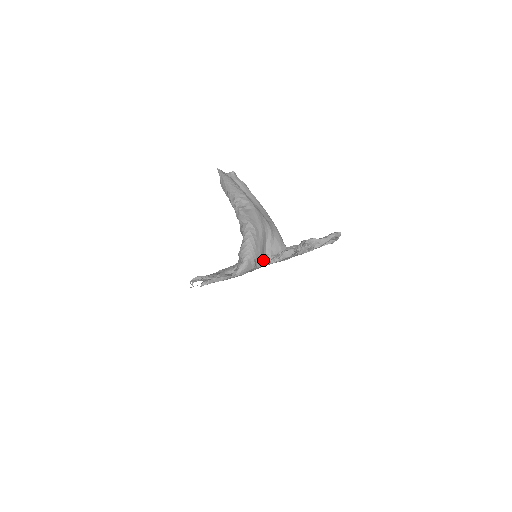
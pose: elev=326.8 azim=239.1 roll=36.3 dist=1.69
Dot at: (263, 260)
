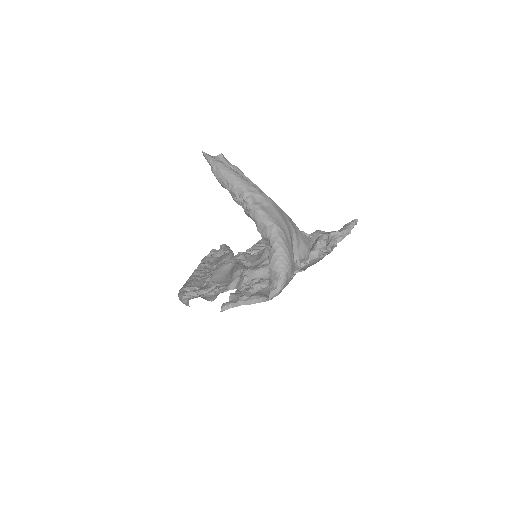
Dot at: (294, 269)
